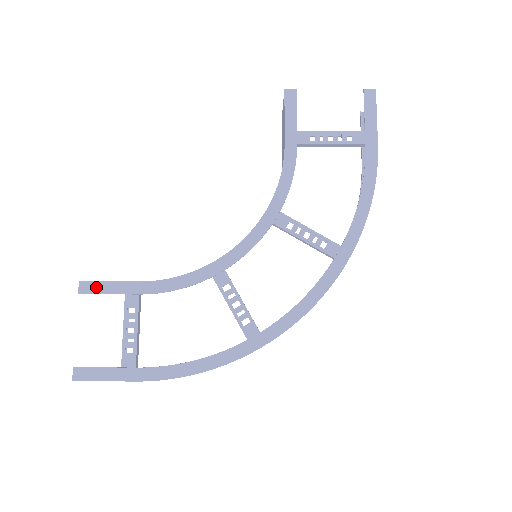
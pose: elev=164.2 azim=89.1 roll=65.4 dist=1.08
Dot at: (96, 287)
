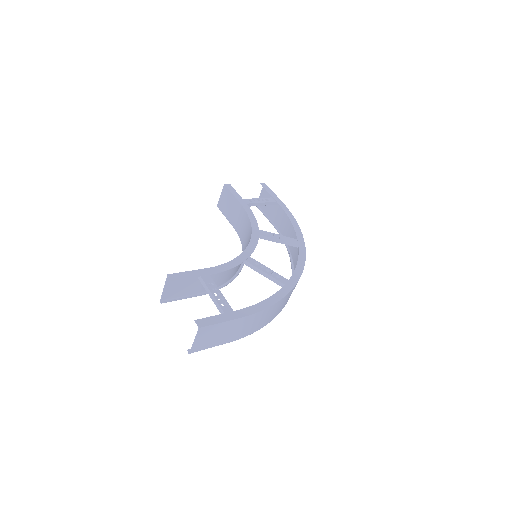
Dot at: (181, 275)
